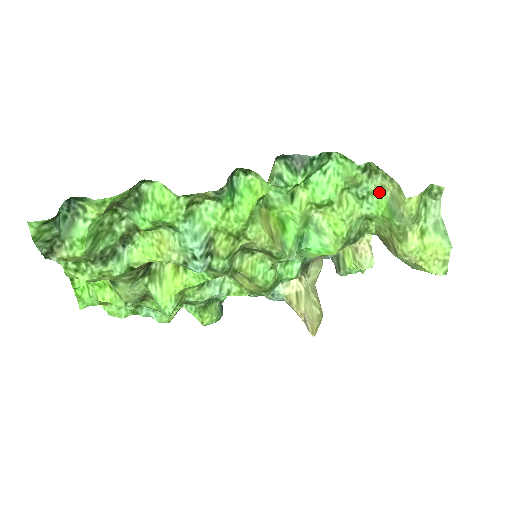
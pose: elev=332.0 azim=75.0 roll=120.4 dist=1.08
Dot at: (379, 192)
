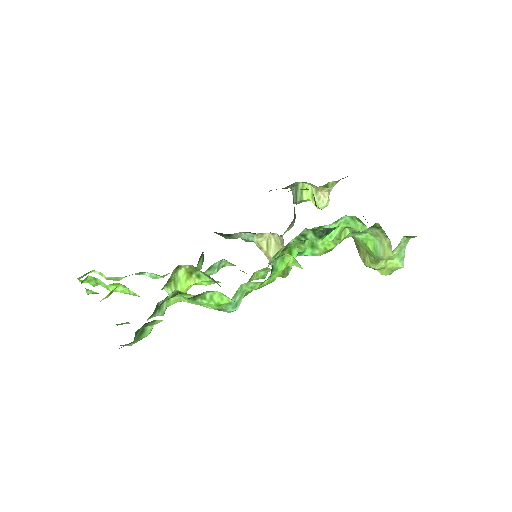
Dot at: (372, 233)
